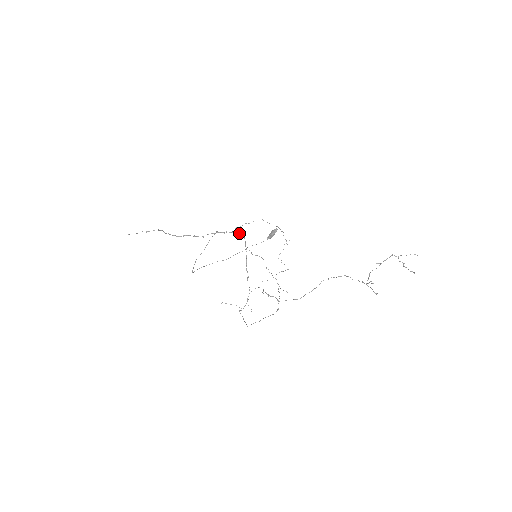
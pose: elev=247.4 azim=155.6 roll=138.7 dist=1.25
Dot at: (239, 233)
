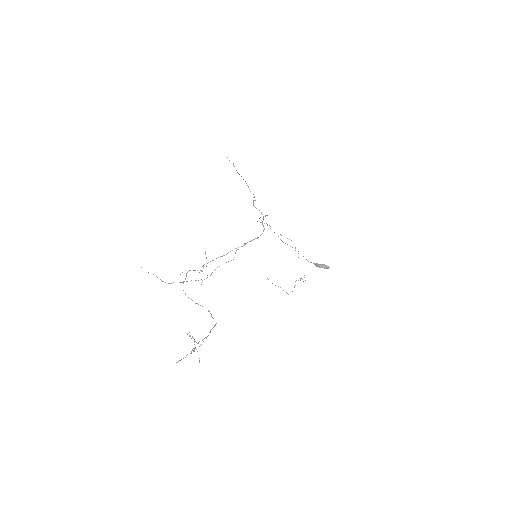
Dot at: (263, 231)
